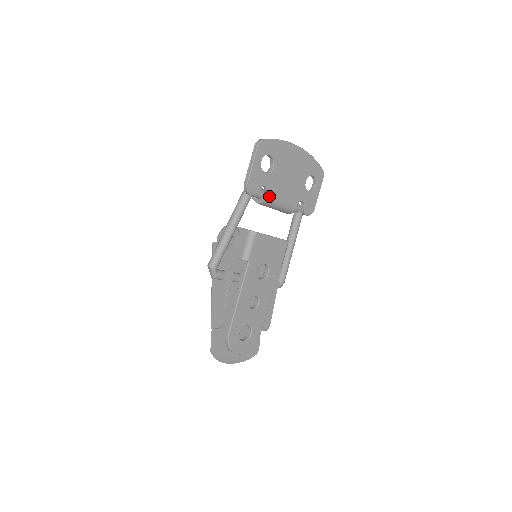
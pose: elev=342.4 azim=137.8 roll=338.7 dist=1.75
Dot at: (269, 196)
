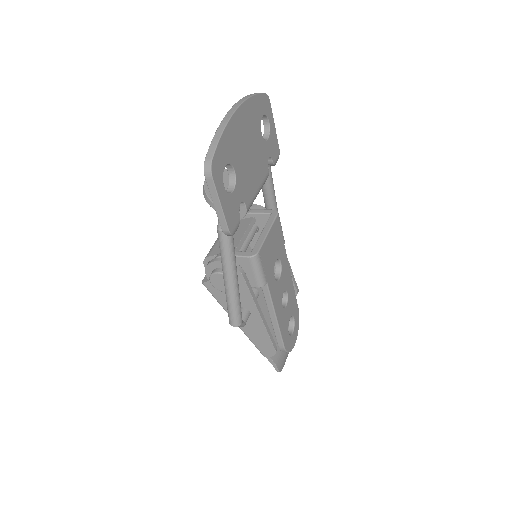
Dot at: (248, 205)
